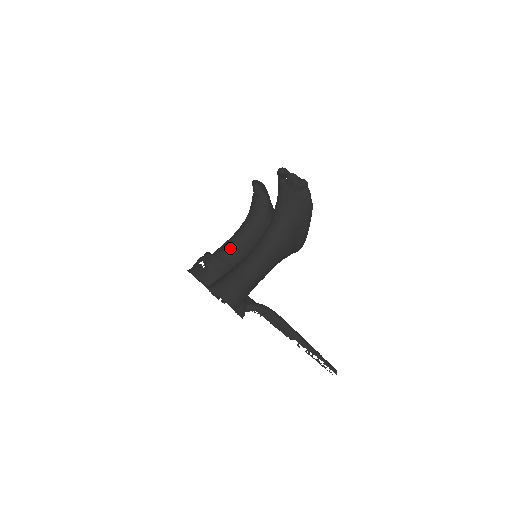
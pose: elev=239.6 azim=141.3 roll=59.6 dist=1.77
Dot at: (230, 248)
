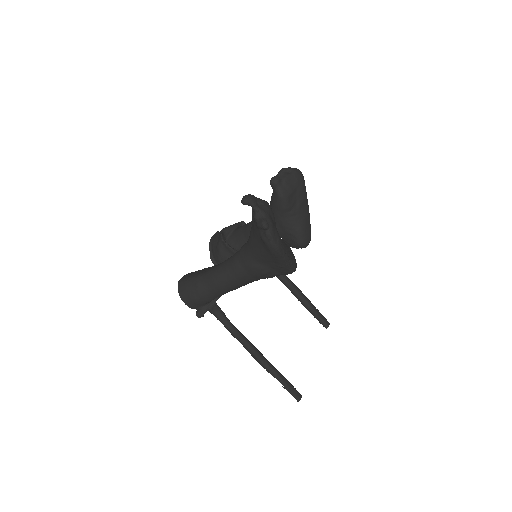
Dot at: (245, 233)
